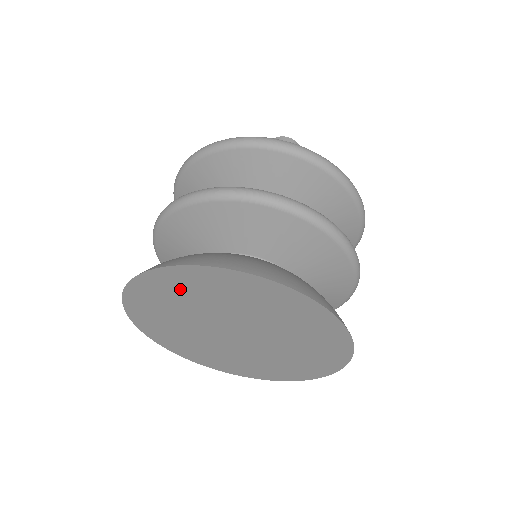
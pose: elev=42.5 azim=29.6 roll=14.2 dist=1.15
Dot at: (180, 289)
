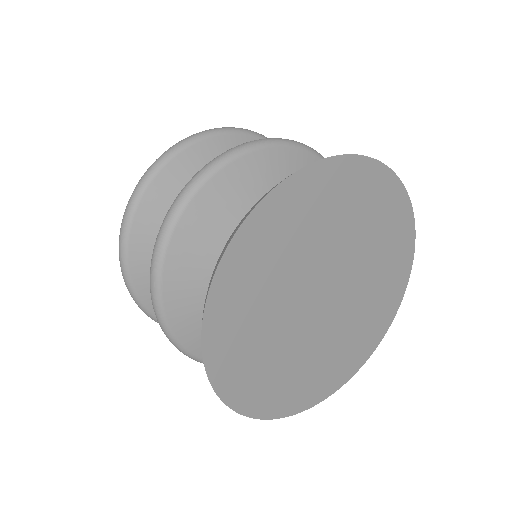
Dot at: (275, 241)
